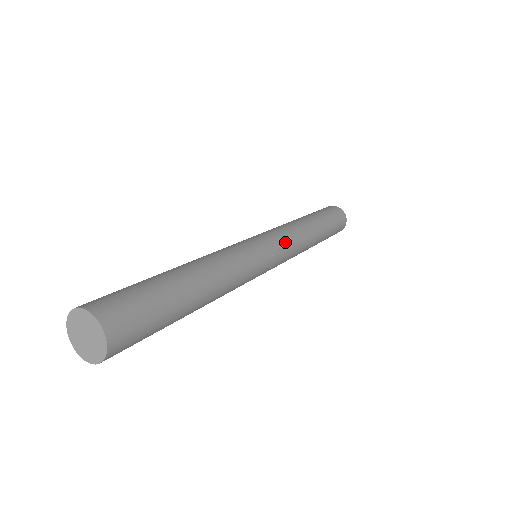
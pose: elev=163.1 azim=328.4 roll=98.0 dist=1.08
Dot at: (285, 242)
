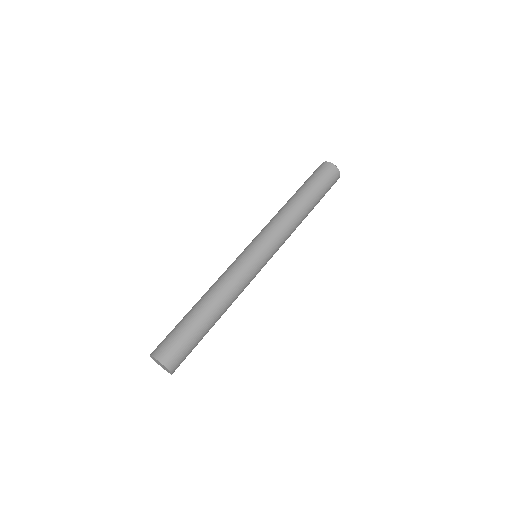
Dot at: (278, 246)
